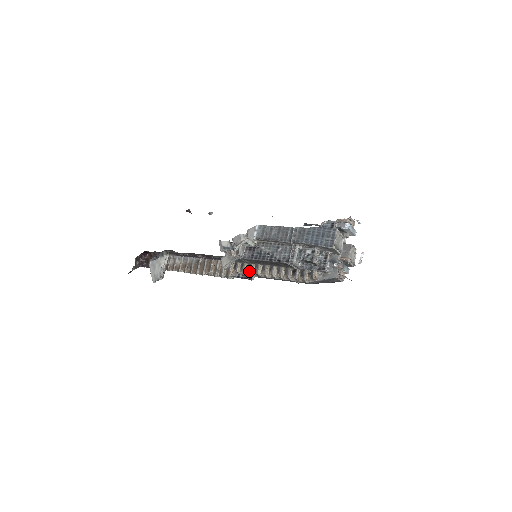
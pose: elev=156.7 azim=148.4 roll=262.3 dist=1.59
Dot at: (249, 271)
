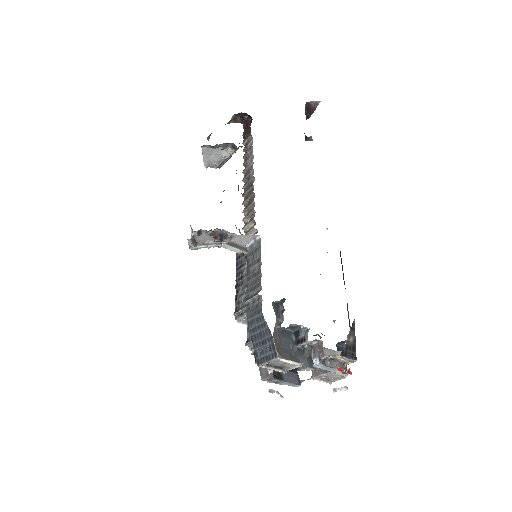
Dot at: occluded
